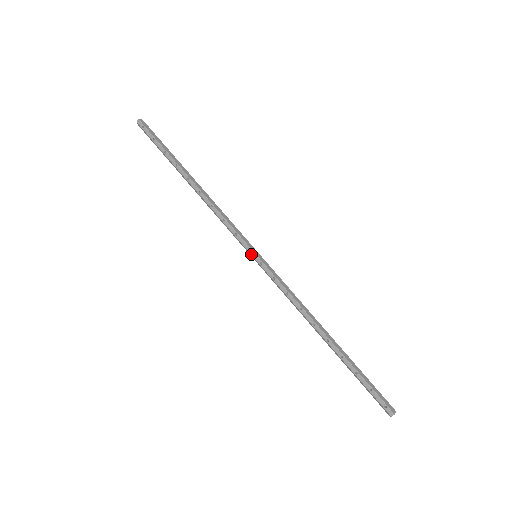
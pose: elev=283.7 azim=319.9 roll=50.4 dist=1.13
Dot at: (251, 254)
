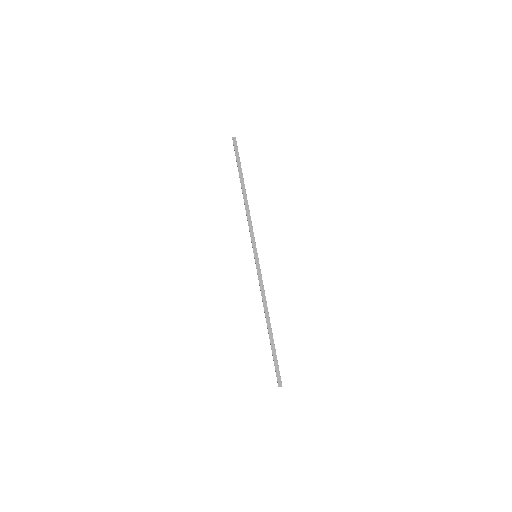
Dot at: occluded
